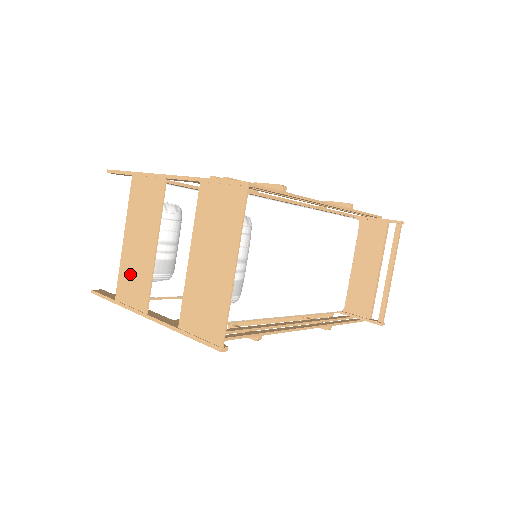
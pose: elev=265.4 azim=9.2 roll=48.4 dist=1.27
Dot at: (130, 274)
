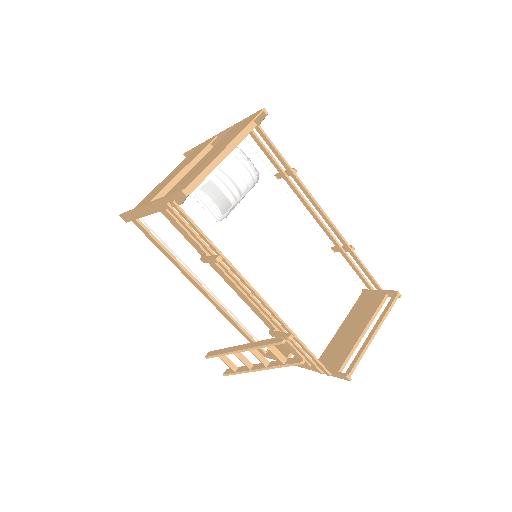
Dot at: occluded
